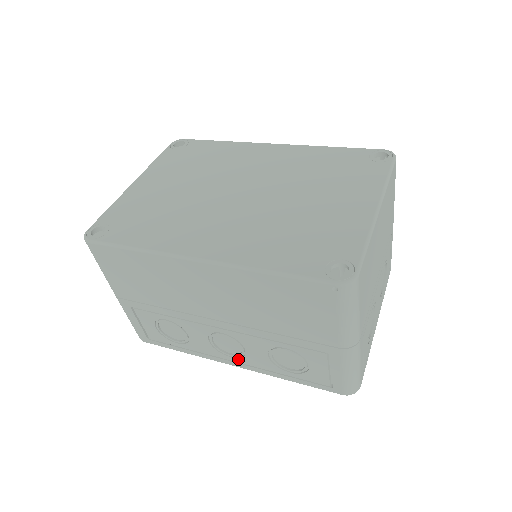
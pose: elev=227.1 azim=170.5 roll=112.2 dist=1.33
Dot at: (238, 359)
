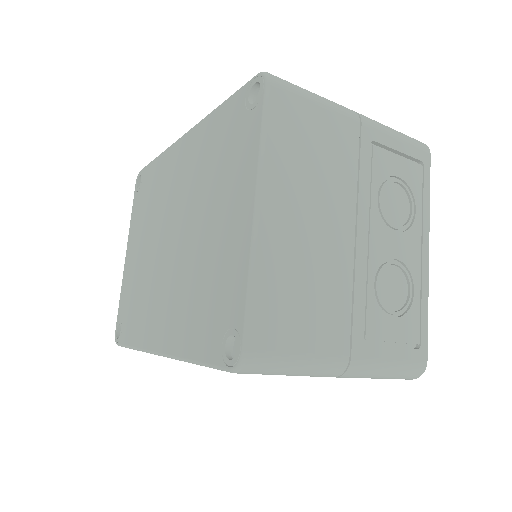
Dot at: occluded
